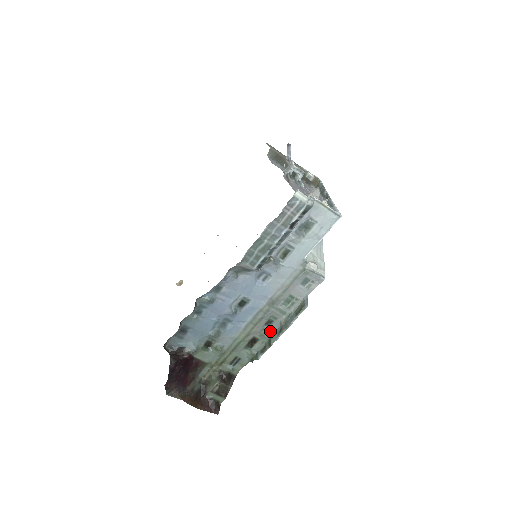
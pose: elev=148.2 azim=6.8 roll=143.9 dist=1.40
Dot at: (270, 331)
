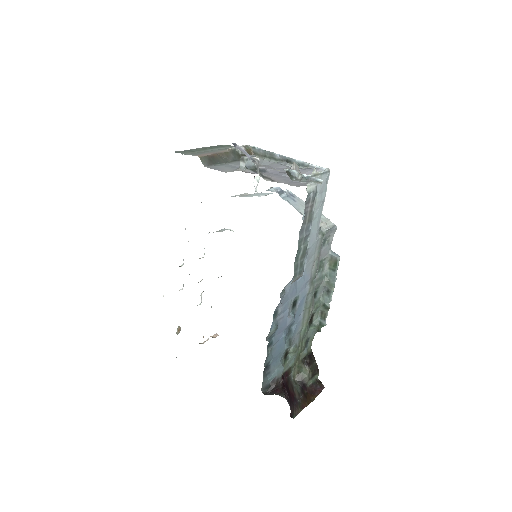
Dot at: (319, 299)
